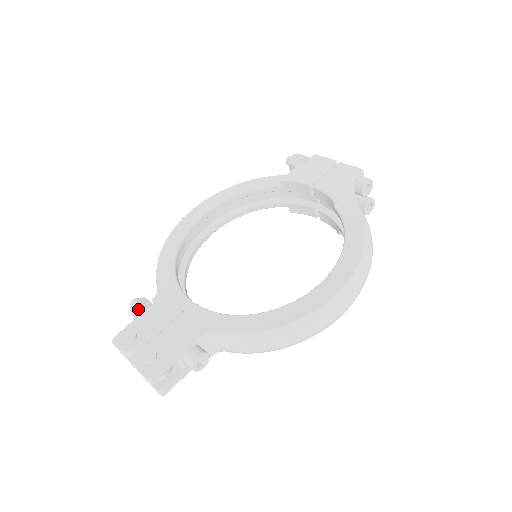
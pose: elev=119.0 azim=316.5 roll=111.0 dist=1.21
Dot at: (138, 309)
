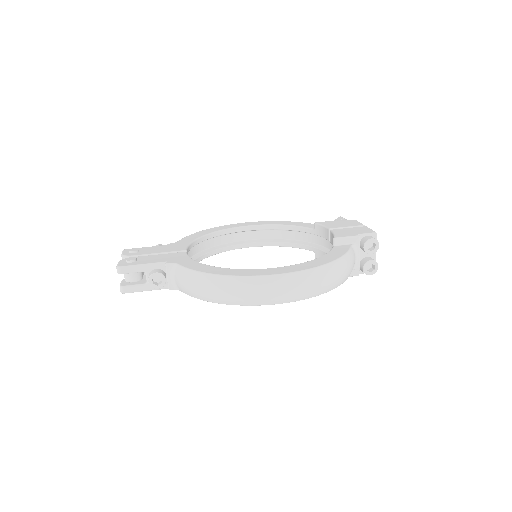
Dot at: occluded
